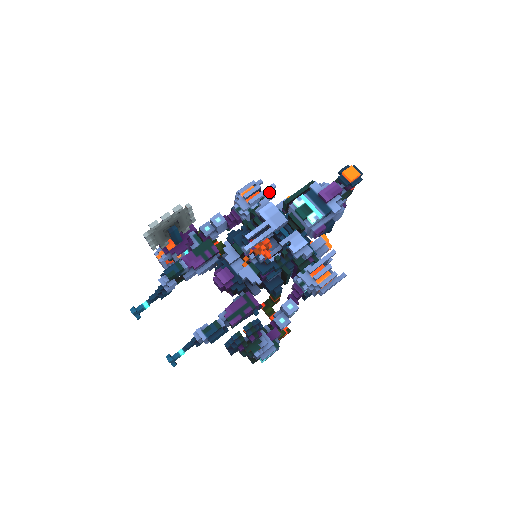
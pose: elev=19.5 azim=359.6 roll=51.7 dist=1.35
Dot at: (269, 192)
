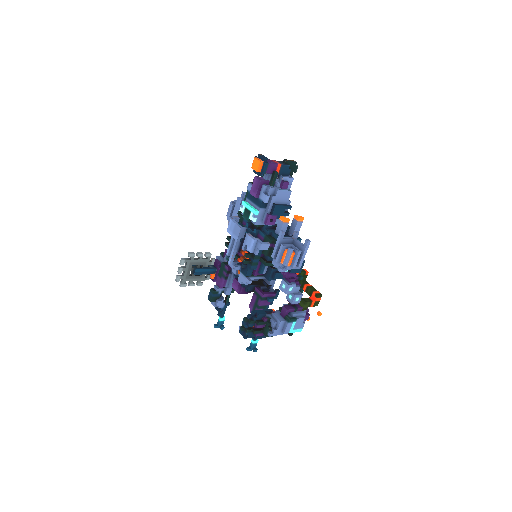
Dot at: (240, 205)
